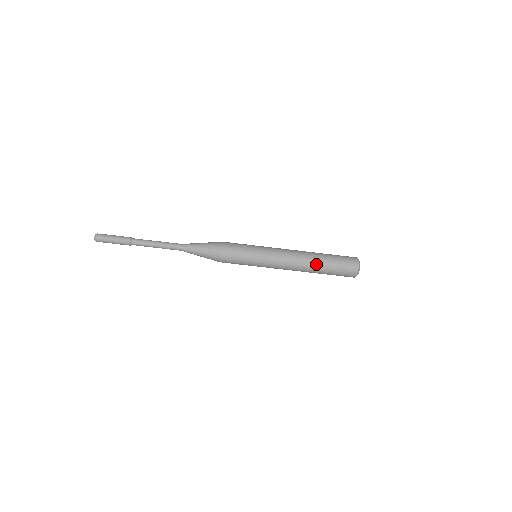
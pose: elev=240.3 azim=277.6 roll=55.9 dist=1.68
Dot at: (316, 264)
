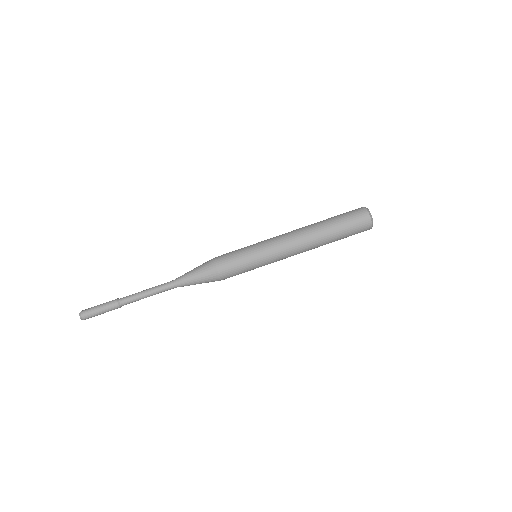
Dot at: (324, 238)
